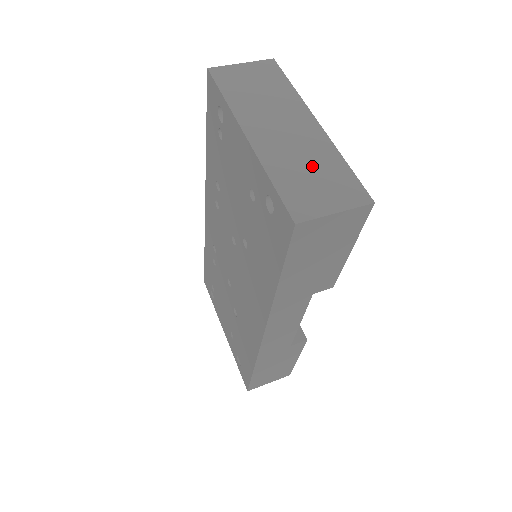
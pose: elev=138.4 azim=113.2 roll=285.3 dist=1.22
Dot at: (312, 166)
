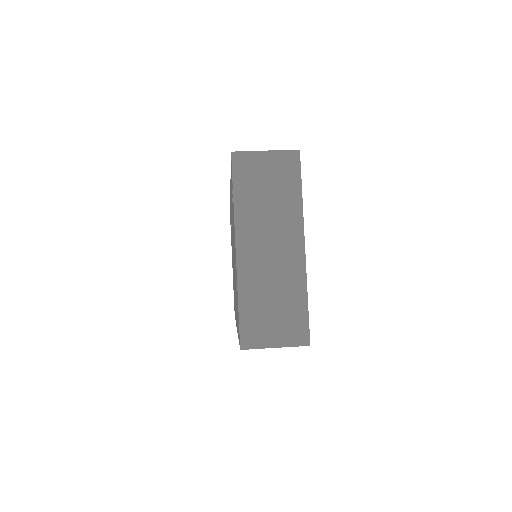
Dot at: (277, 297)
